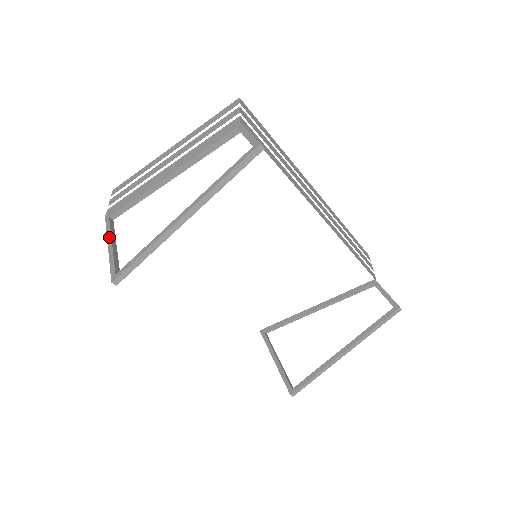
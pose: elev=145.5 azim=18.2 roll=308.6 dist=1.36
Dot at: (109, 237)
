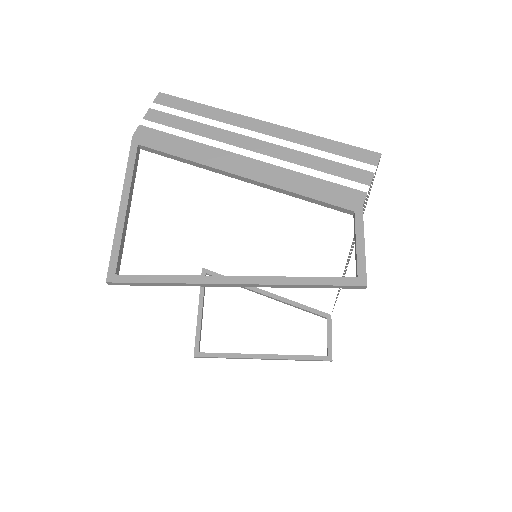
Dot at: (127, 188)
